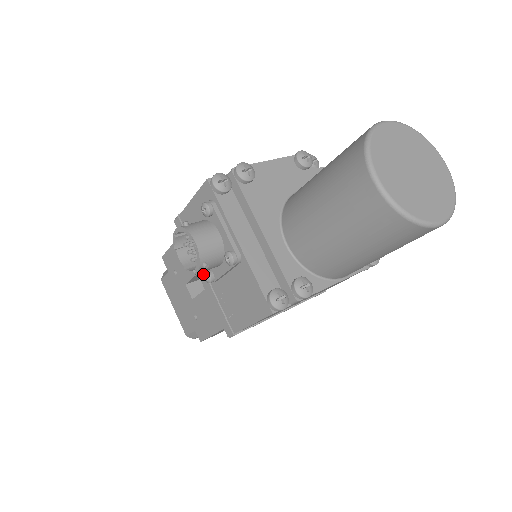
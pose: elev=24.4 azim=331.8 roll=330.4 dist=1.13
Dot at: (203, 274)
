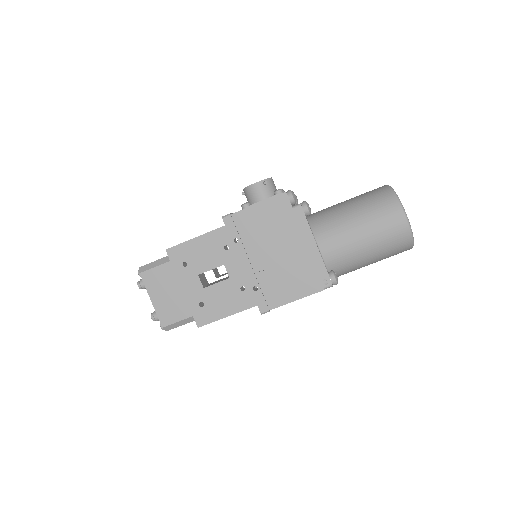
Dot at: occluded
